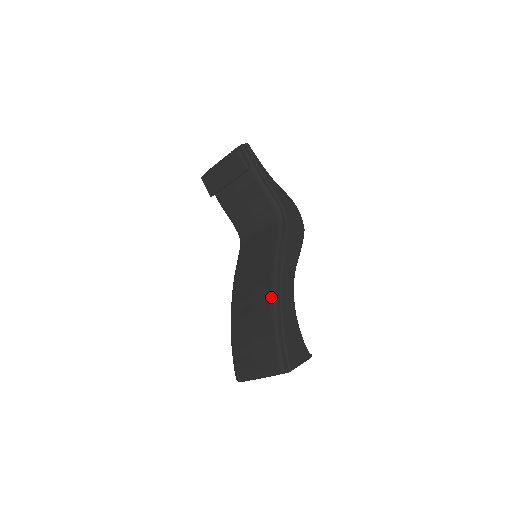
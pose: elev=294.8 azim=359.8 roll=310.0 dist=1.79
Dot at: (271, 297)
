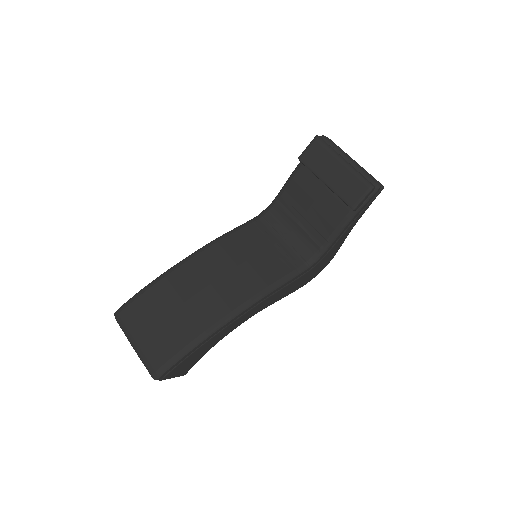
Dot at: (223, 319)
